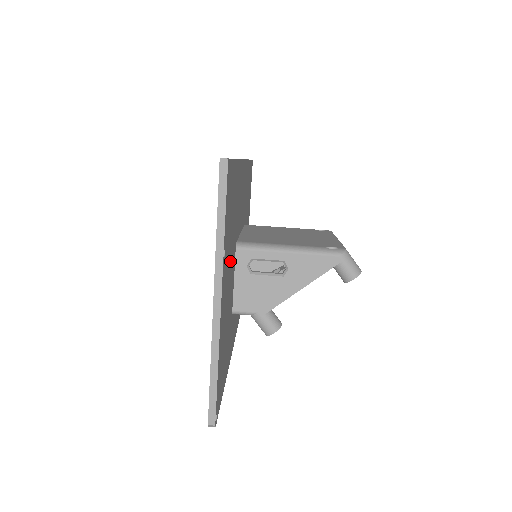
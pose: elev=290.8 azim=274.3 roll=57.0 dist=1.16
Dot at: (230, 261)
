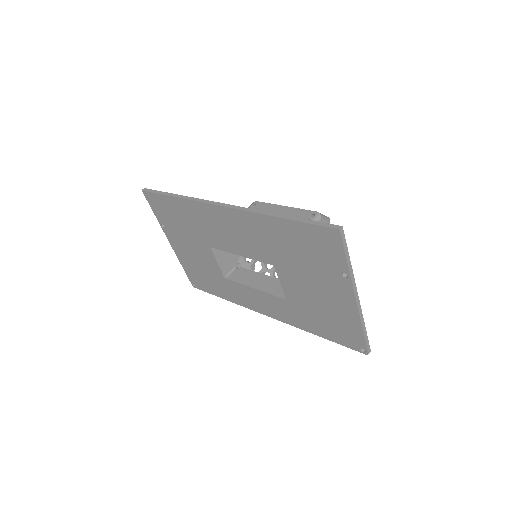
Dot at: occluded
